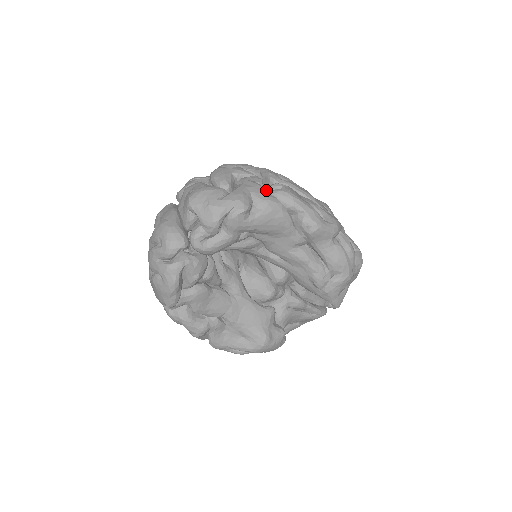
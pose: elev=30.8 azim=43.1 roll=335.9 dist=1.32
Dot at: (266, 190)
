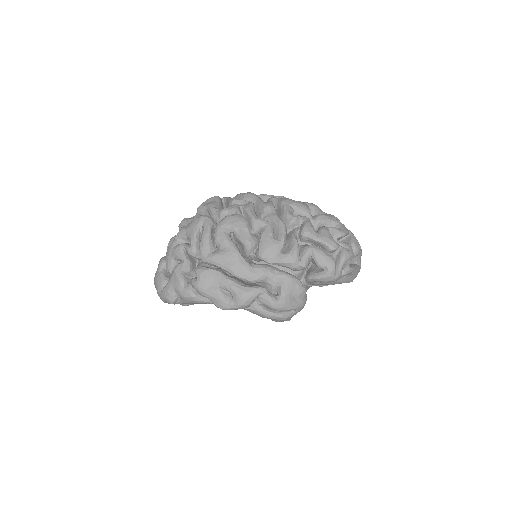
Dot at: occluded
